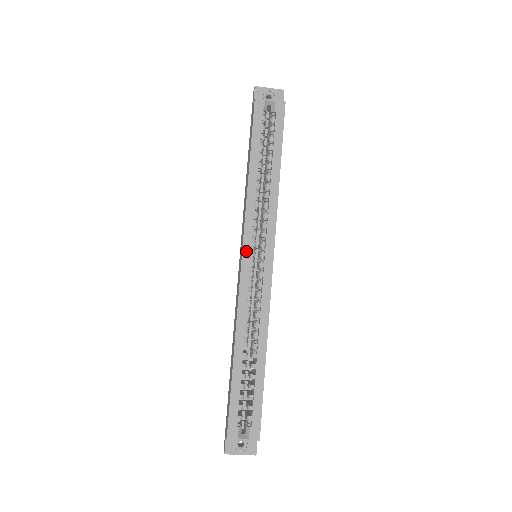
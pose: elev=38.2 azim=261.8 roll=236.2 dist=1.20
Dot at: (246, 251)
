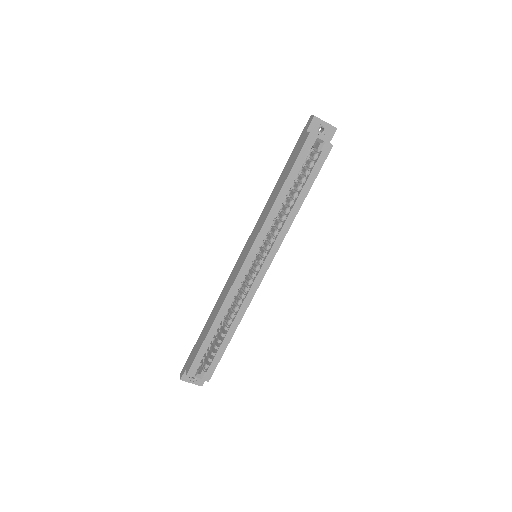
Dot at: (251, 255)
